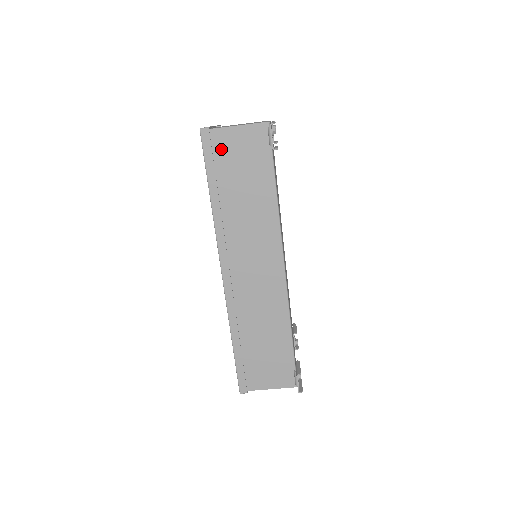
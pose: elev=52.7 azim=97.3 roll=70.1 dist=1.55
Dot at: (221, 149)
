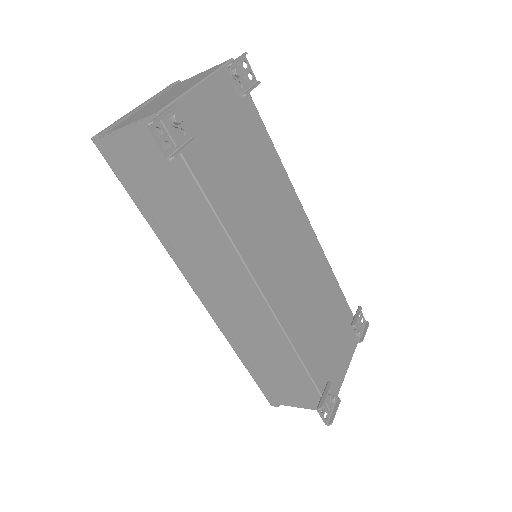
Dot at: (125, 159)
